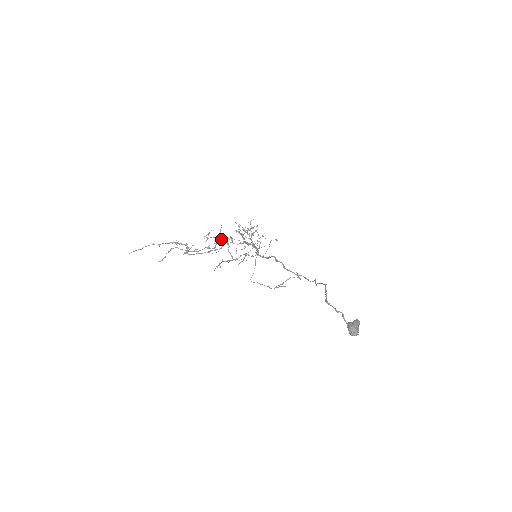
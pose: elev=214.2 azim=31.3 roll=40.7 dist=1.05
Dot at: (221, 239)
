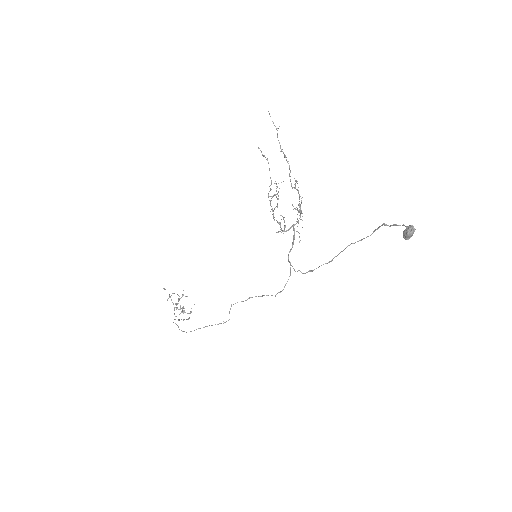
Dot at: occluded
